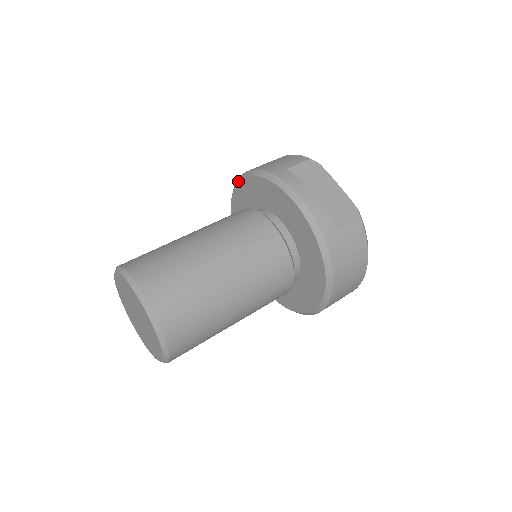
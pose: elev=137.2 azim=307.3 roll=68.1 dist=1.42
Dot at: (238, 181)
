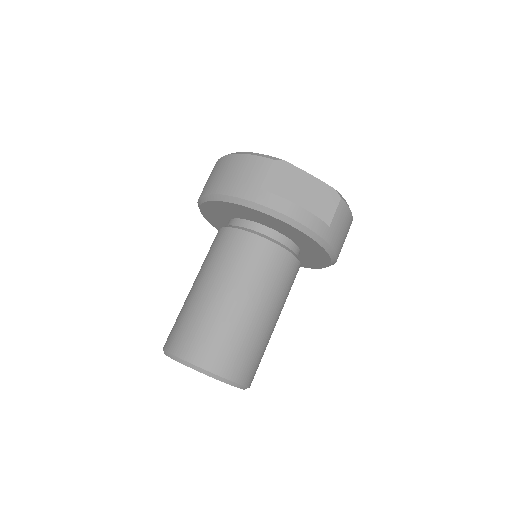
Dot at: (207, 200)
